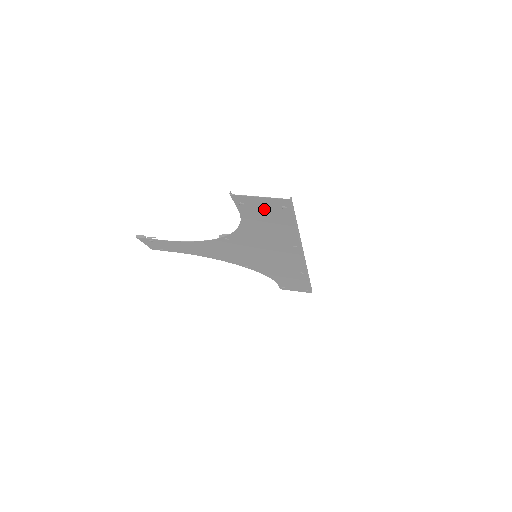
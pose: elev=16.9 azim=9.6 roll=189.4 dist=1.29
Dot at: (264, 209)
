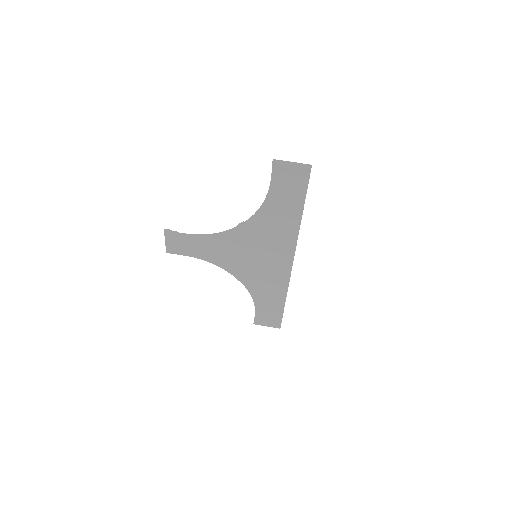
Dot at: (290, 179)
